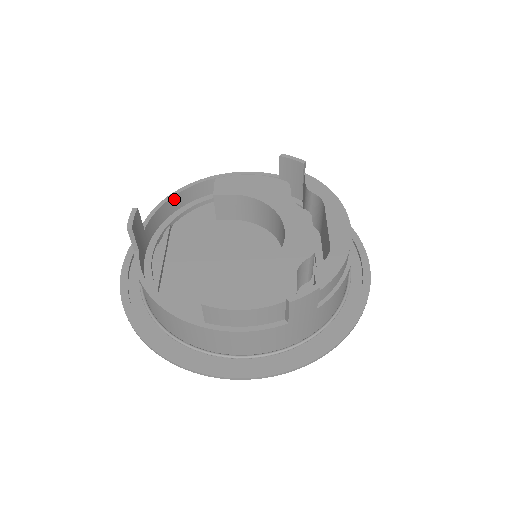
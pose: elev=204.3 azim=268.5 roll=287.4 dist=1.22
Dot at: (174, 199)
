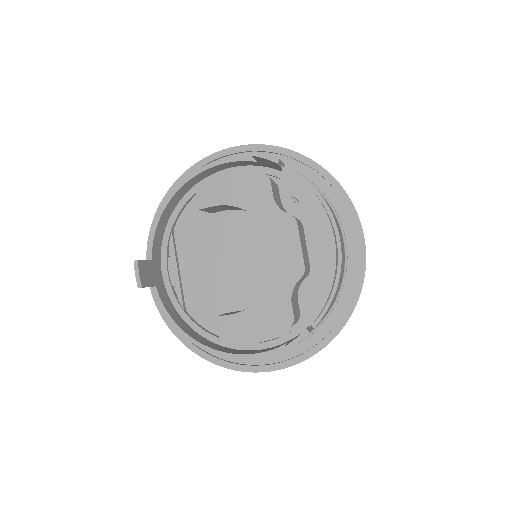
Dot at: (165, 211)
